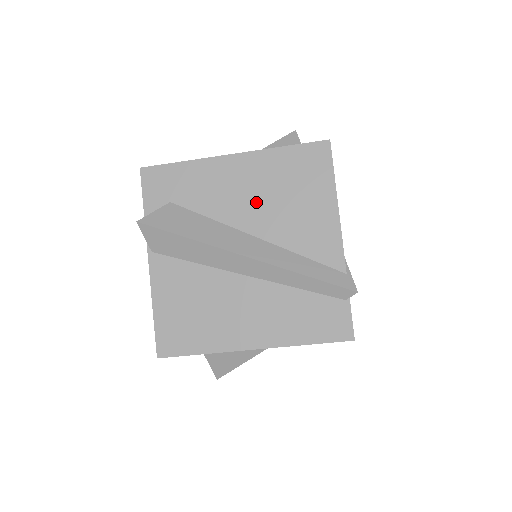
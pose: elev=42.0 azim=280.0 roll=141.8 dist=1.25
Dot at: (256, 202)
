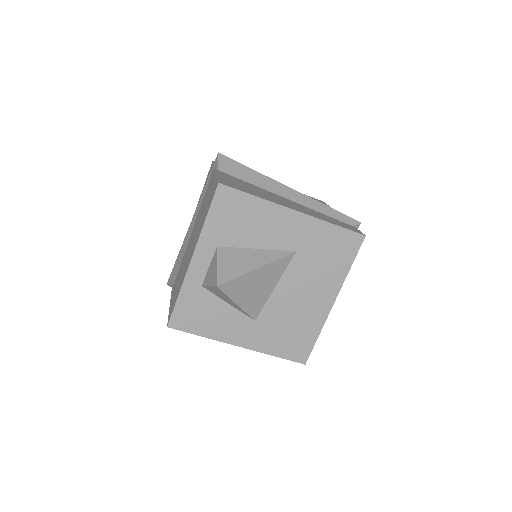
Dot at: occluded
